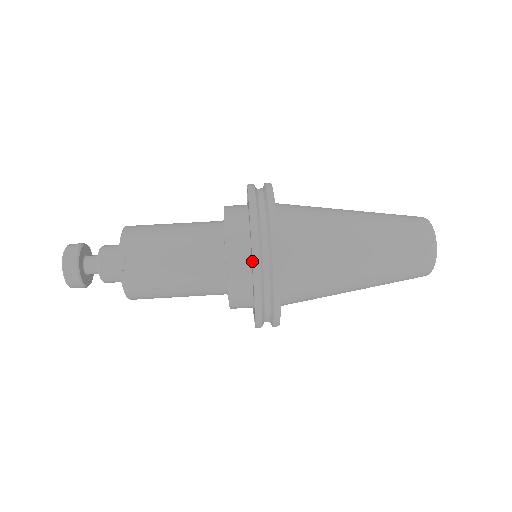
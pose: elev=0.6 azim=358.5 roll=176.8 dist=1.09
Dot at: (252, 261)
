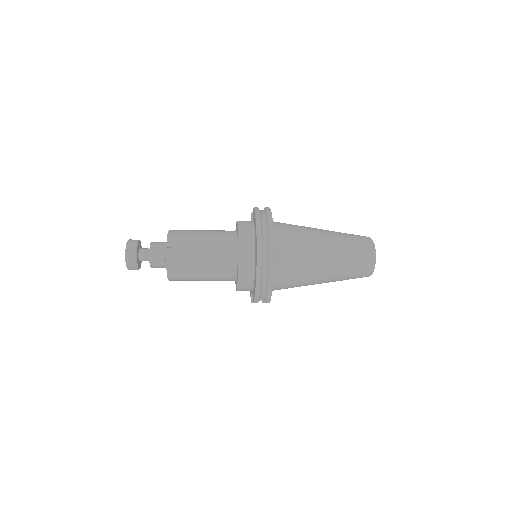
Dot at: (257, 254)
